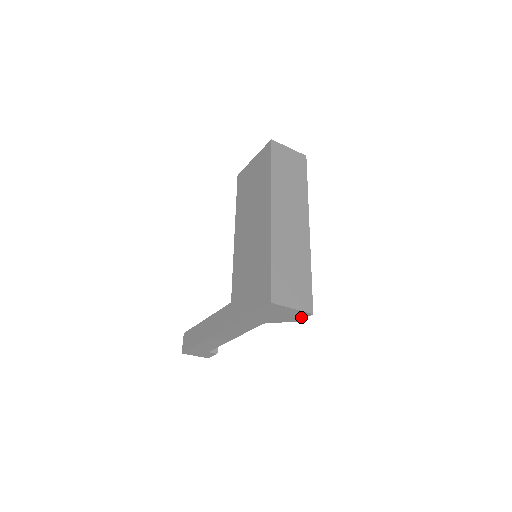
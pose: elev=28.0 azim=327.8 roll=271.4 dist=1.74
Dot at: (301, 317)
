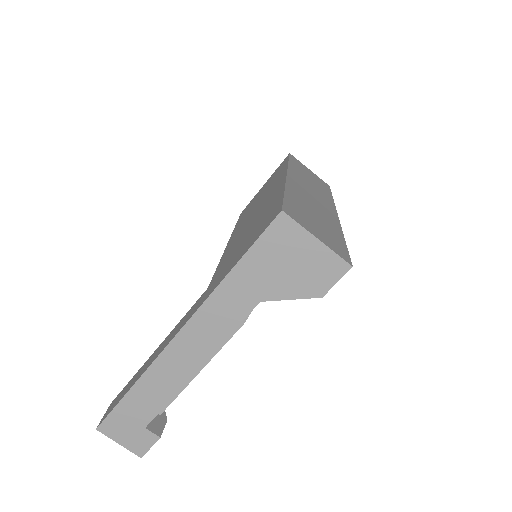
Dot at: (330, 279)
